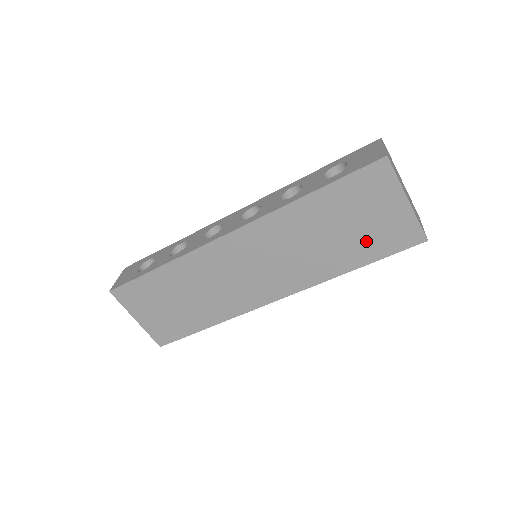
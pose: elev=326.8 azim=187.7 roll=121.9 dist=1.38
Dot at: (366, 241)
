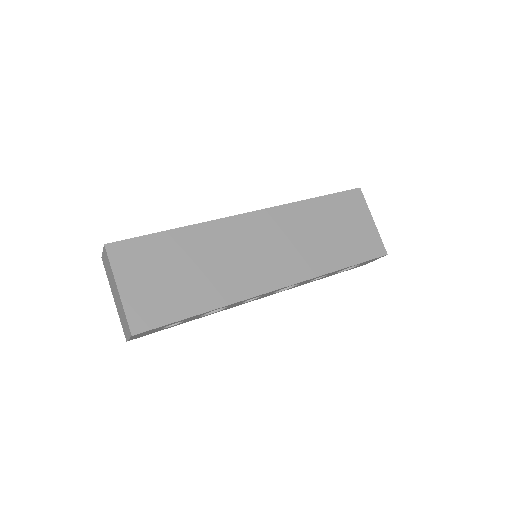
Dot at: (350, 245)
